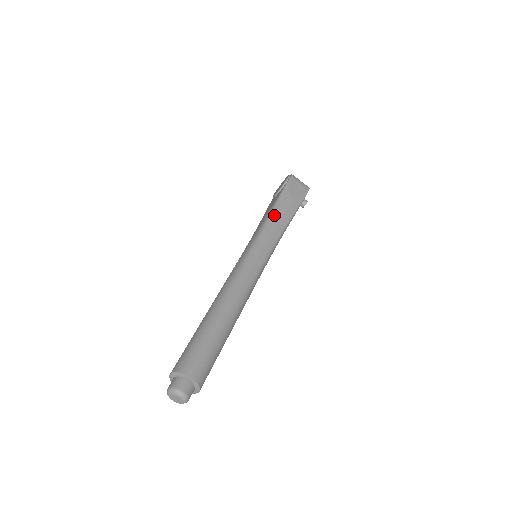
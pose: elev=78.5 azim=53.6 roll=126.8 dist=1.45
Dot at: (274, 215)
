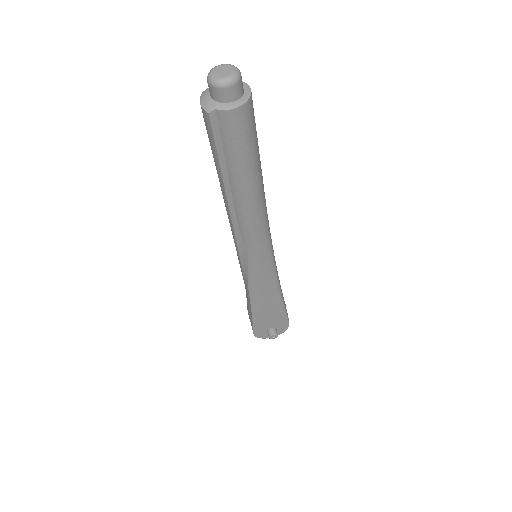
Dot at: occluded
